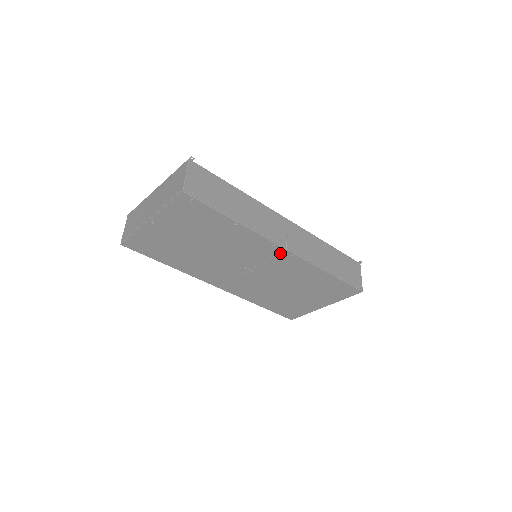
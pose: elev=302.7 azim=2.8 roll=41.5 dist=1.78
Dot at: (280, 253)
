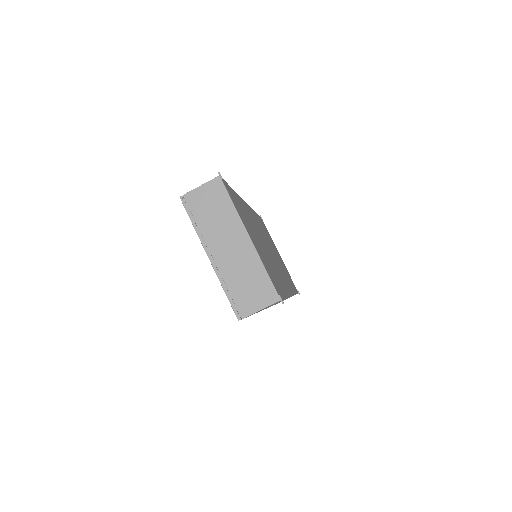
Dot at: occluded
